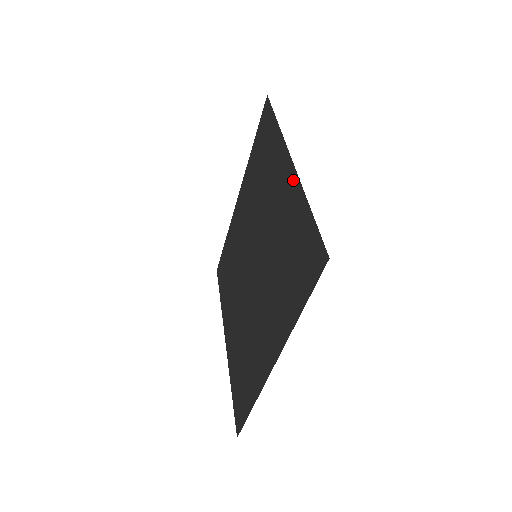
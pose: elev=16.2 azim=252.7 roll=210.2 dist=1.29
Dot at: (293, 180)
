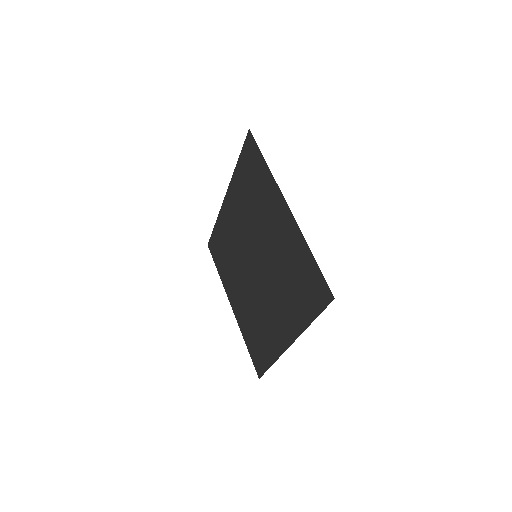
Dot at: (292, 224)
